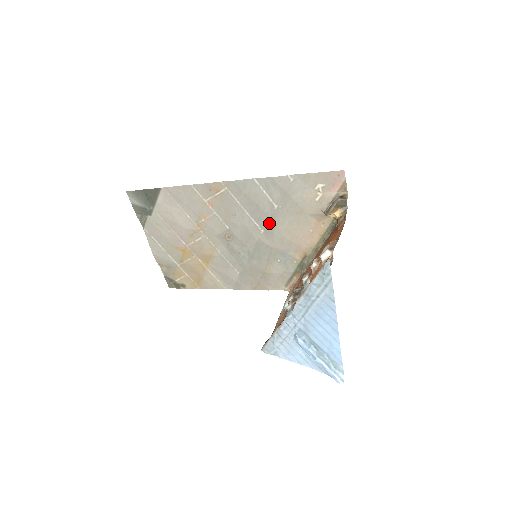
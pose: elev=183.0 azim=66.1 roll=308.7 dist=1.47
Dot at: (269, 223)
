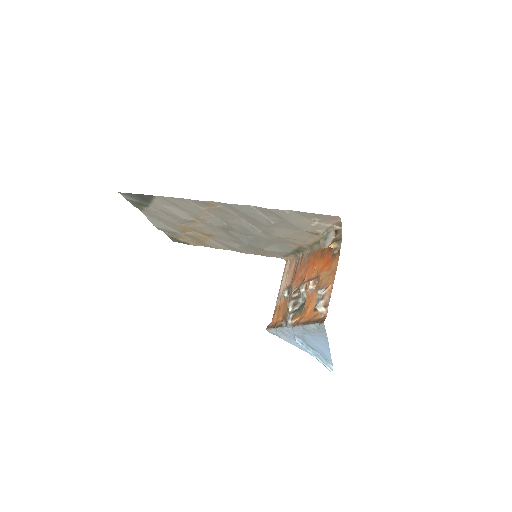
Dot at: (266, 228)
